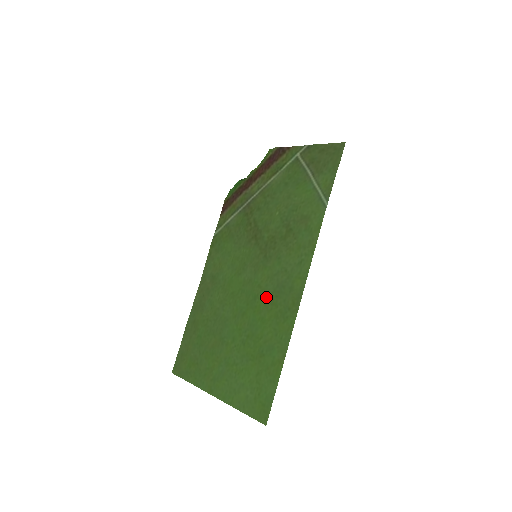
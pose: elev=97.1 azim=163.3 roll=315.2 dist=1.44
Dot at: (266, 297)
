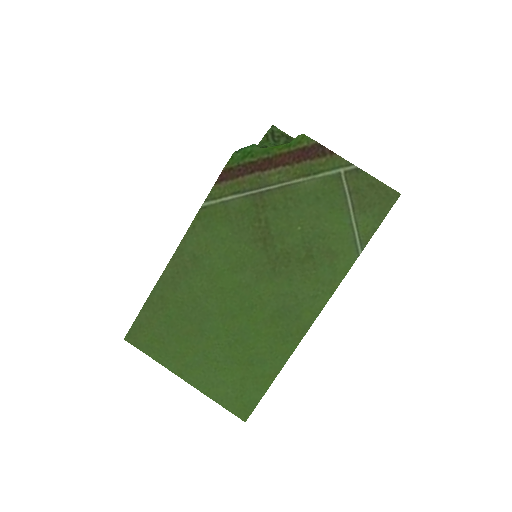
Dot at: (266, 312)
